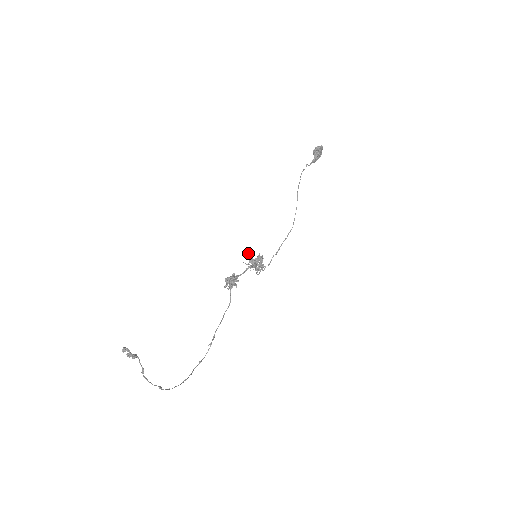
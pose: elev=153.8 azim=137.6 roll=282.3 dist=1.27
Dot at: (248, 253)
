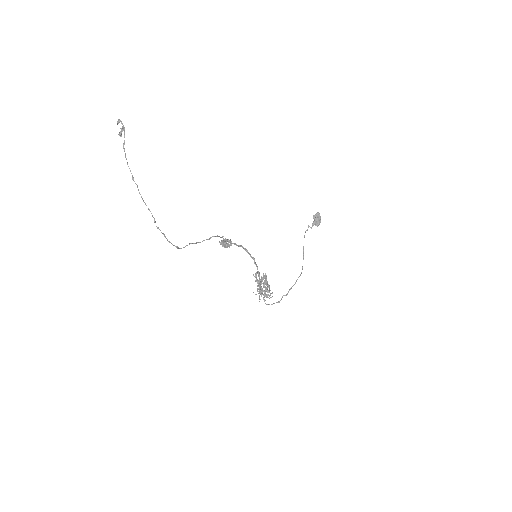
Dot at: (255, 274)
